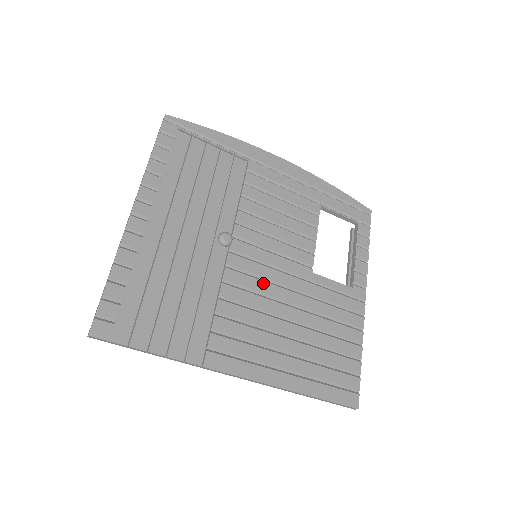
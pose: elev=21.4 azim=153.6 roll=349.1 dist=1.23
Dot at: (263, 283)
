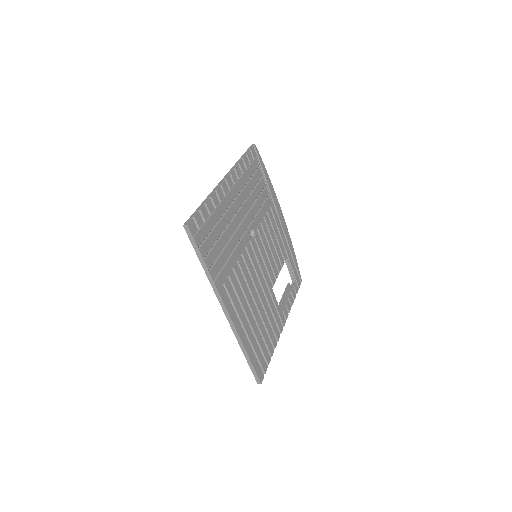
Dot at: (255, 273)
